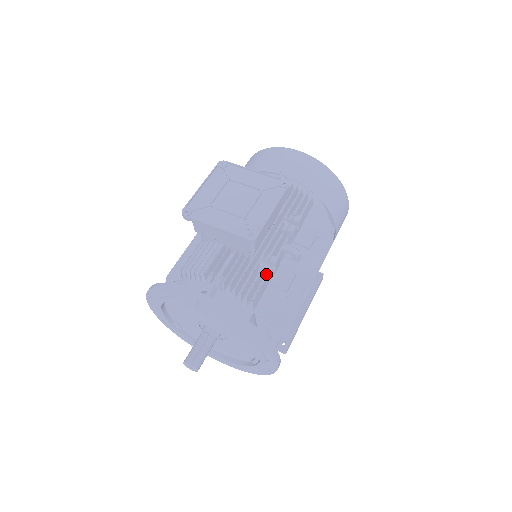
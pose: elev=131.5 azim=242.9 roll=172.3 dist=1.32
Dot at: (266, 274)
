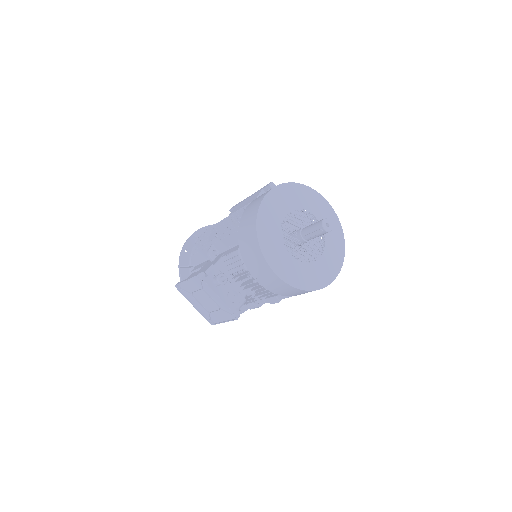
Dot at: occluded
